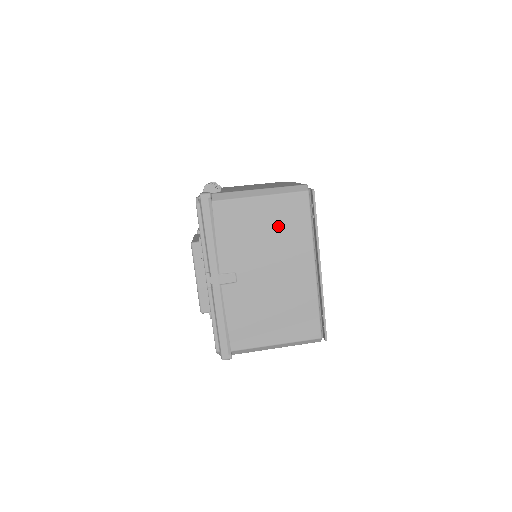
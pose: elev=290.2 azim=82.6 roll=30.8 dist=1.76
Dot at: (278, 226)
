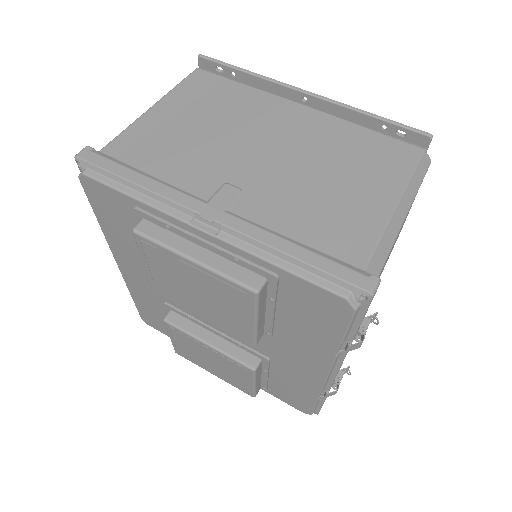
Dot at: (209, 110)
